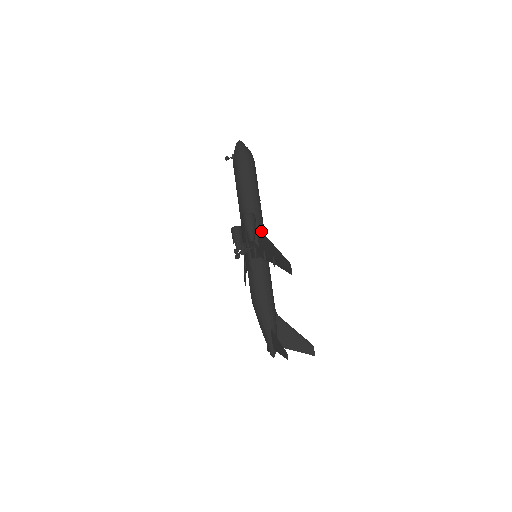
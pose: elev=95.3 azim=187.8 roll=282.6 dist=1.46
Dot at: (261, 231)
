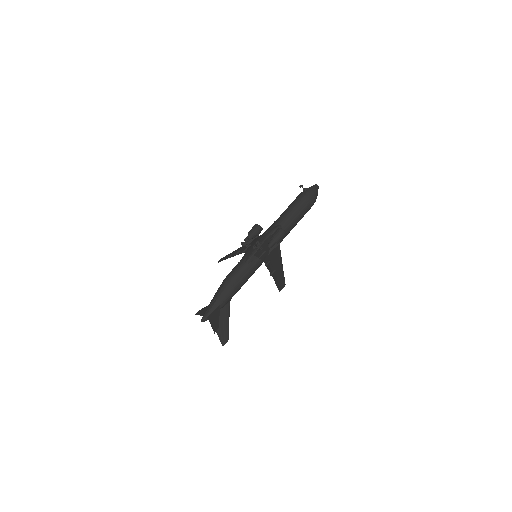
Dot at: occluded
